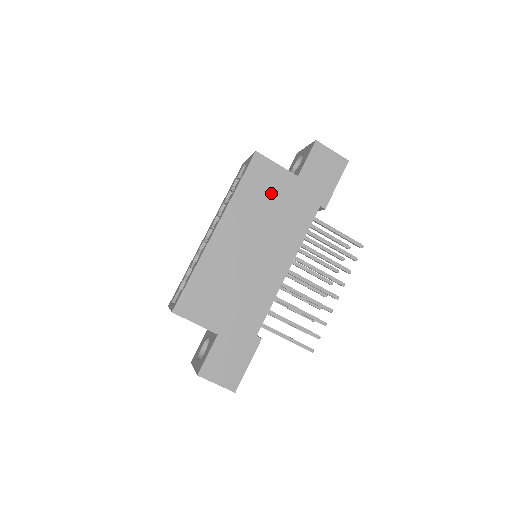
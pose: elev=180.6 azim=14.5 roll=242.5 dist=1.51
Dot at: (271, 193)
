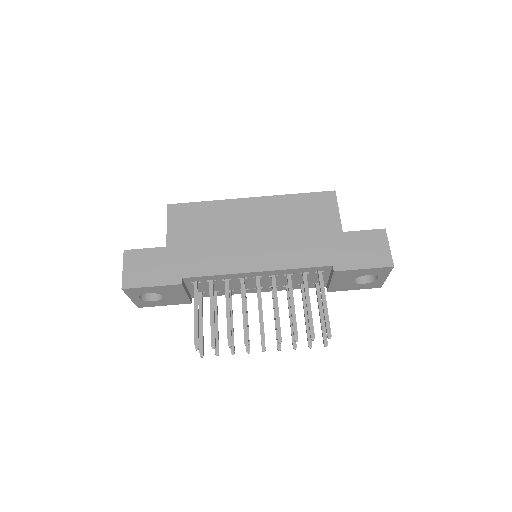
Dot at: (311, 220)
